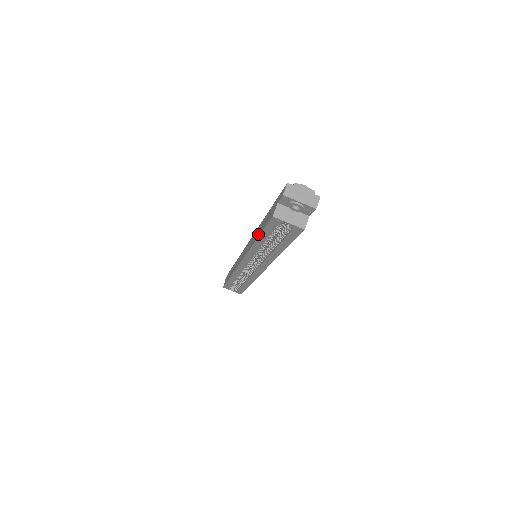
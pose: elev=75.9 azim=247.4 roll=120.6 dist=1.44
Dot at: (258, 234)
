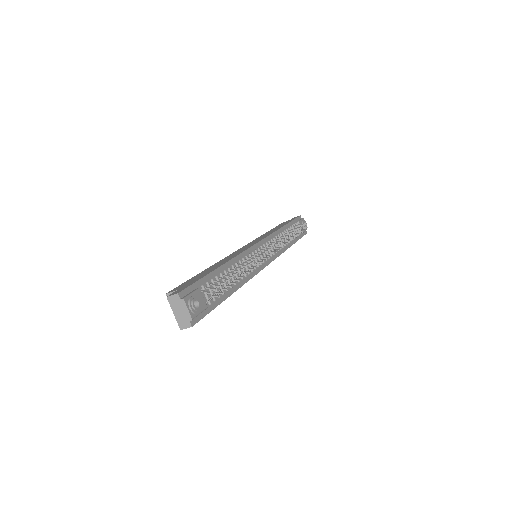
Dot at: (206, 270)
